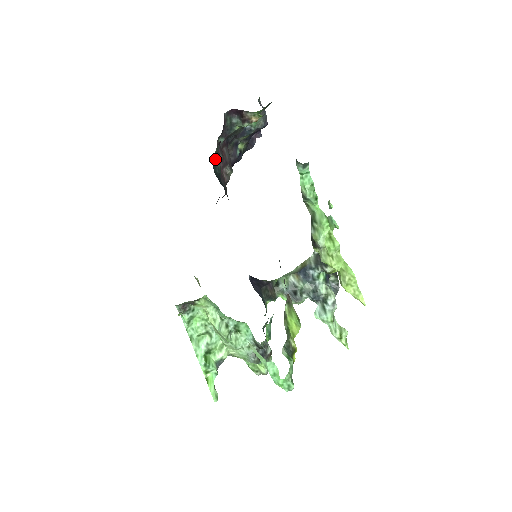
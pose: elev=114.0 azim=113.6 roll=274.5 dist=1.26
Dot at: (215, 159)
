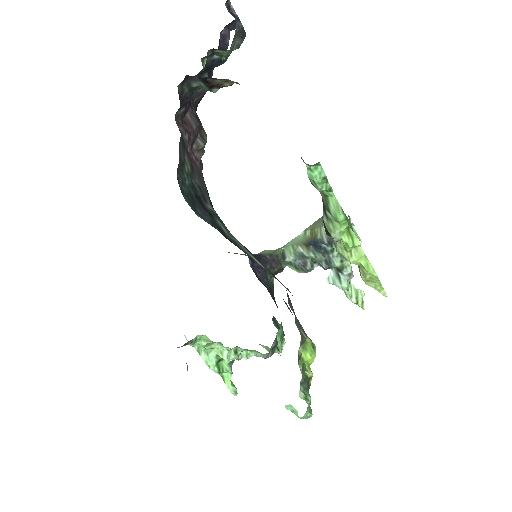
Dot at: (180, 168)
